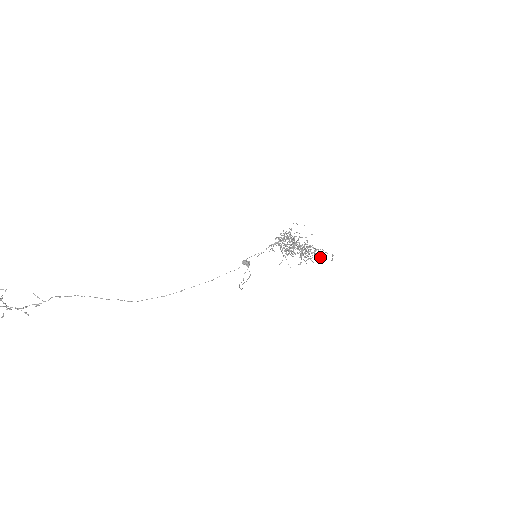
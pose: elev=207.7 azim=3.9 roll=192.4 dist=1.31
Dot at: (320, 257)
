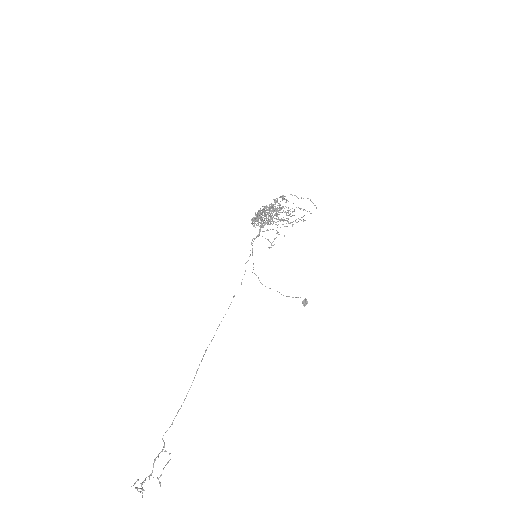
Dot at: occluded
